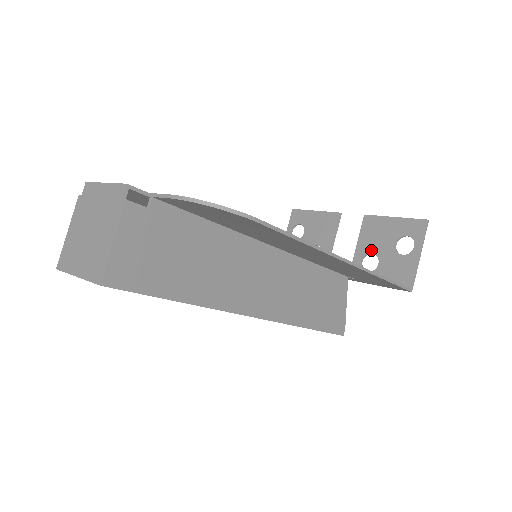
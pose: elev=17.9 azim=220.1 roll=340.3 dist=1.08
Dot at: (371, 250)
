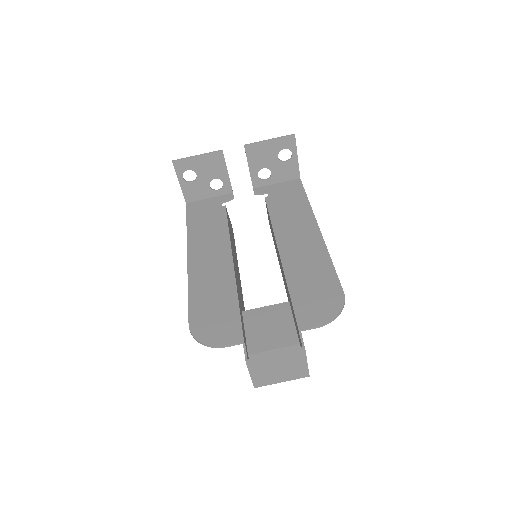
Dot at: (262, 167)
